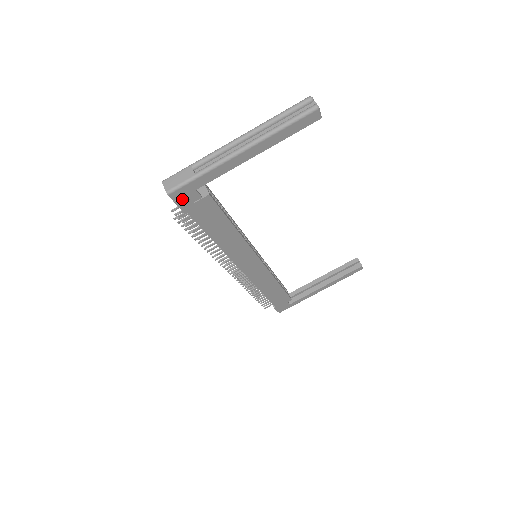
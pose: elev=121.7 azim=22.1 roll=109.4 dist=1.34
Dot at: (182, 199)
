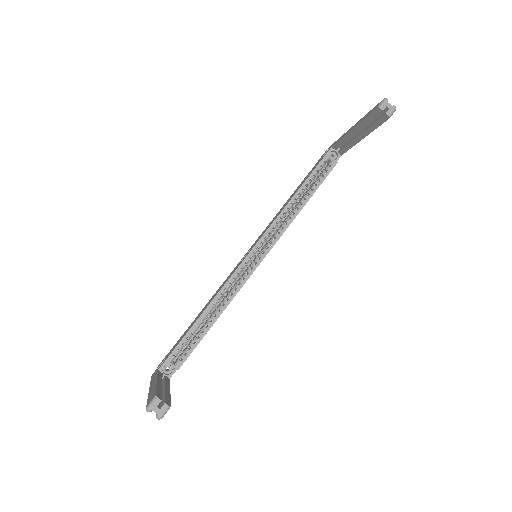
Dot at: occluded
